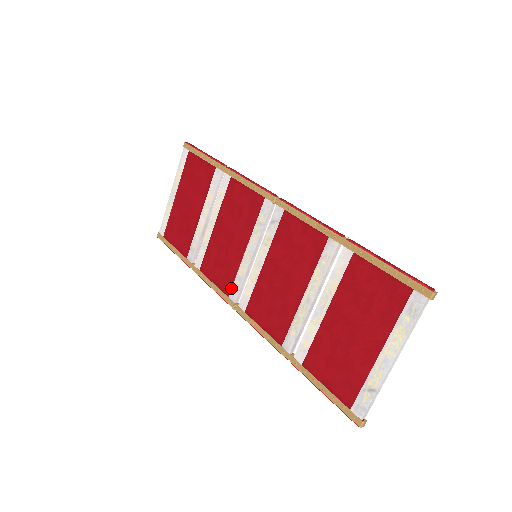
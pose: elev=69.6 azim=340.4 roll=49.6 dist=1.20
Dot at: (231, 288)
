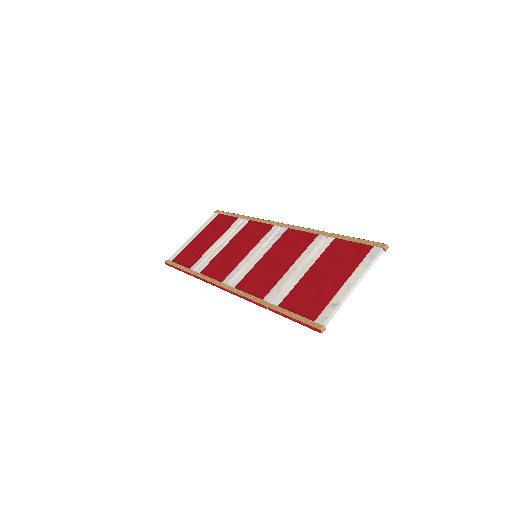
Dot at: (227, 277)
